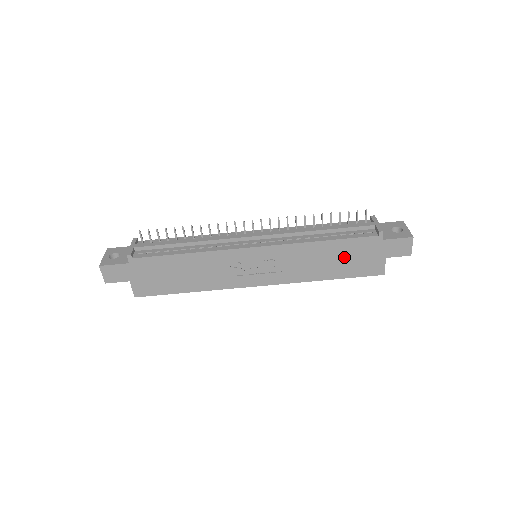
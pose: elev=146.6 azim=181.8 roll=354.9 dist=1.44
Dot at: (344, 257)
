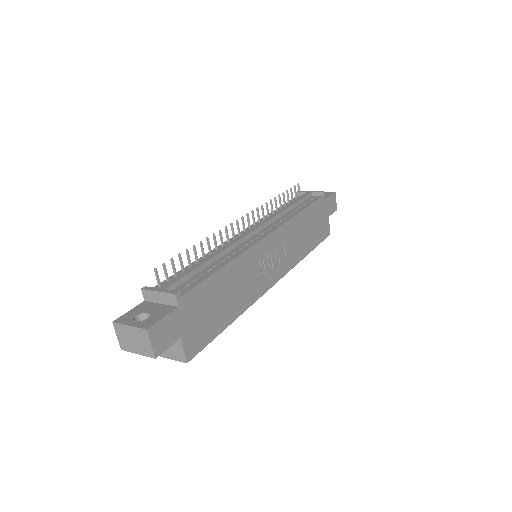
Dot at: (312, 225)
